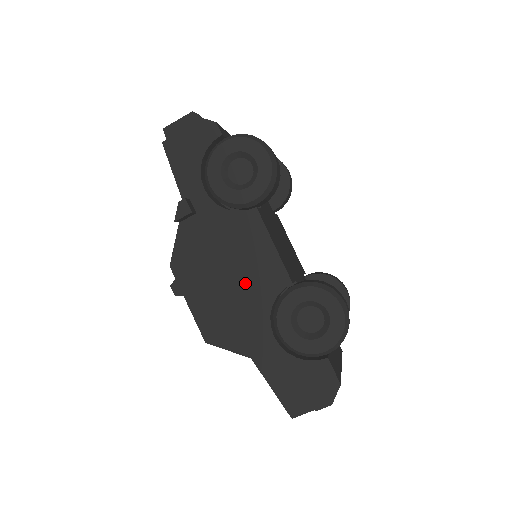
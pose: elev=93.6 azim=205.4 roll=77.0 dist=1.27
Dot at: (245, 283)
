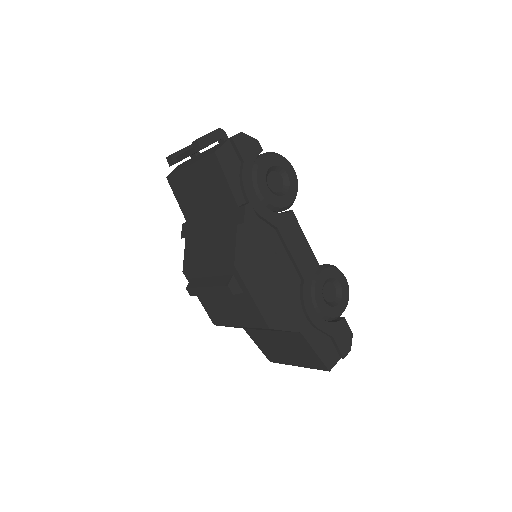
Dot at: (289, 272)
